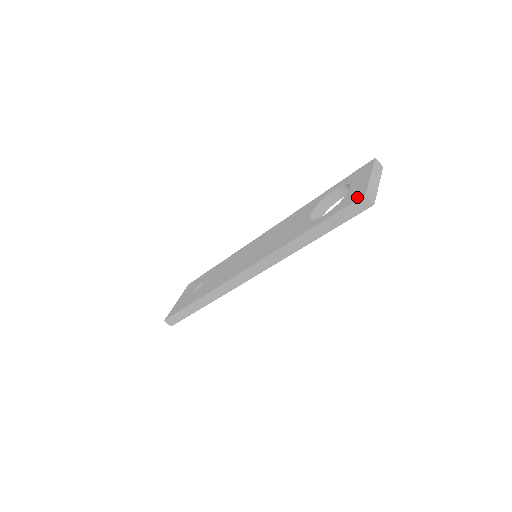
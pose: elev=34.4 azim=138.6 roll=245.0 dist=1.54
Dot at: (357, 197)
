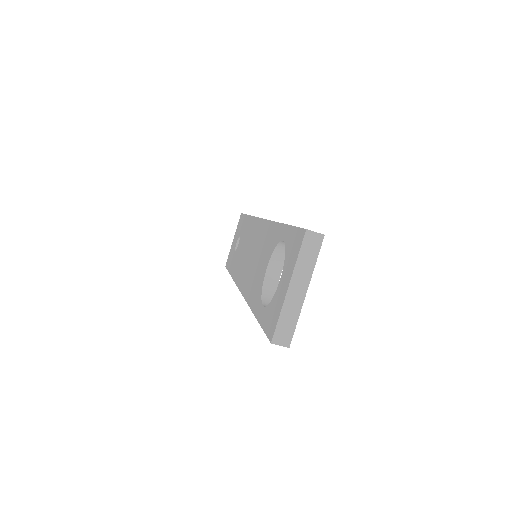
Dot at: (269, 332)
